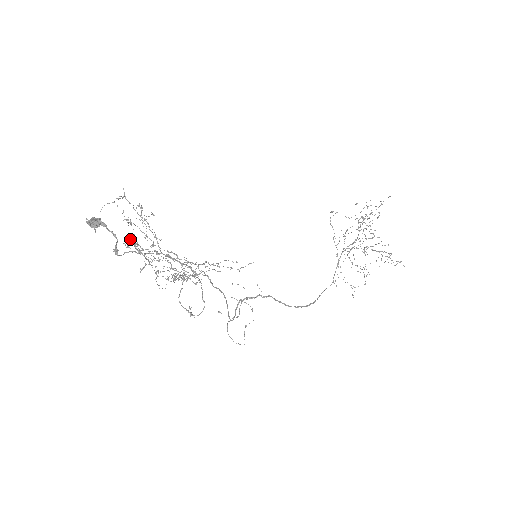
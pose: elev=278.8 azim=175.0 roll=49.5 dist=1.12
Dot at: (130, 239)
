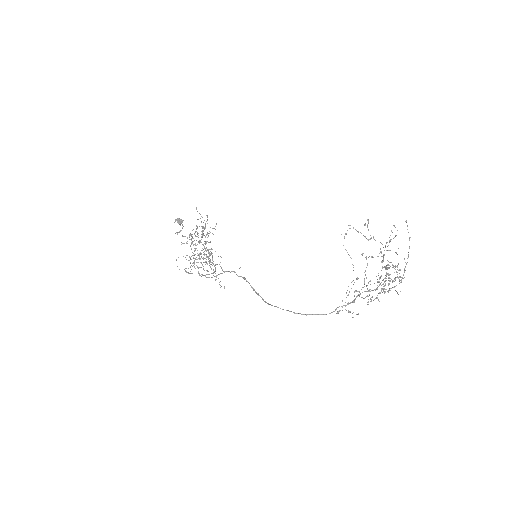
Dot at: occluded
